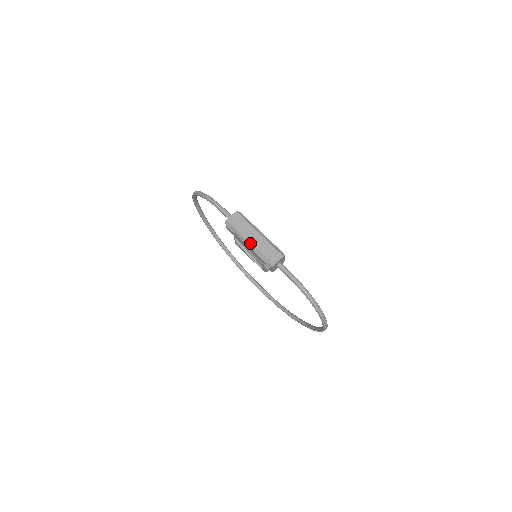
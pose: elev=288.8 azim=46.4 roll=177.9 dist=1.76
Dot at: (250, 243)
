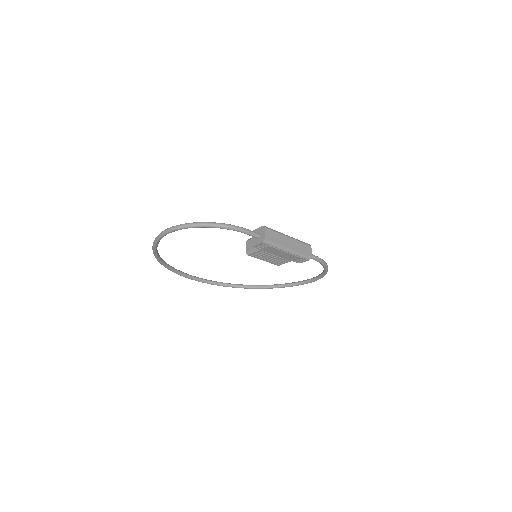
Dot at: (289, 249)
